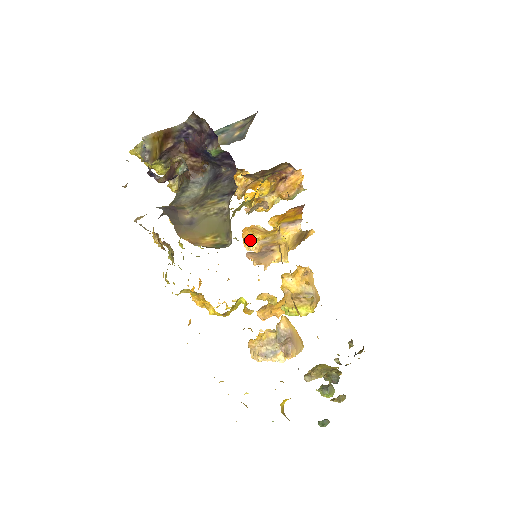
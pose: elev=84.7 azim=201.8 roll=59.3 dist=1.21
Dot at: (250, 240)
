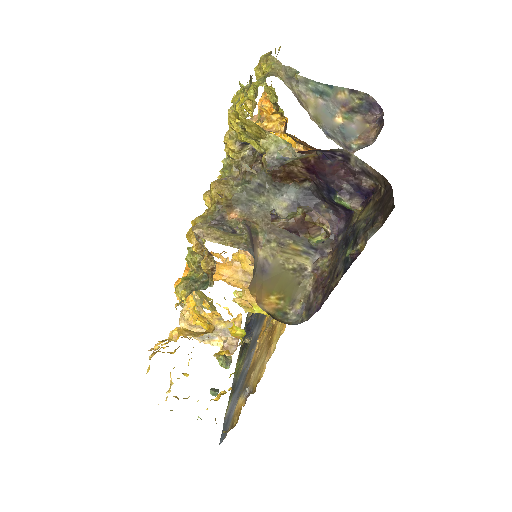
Dot at: occluded
